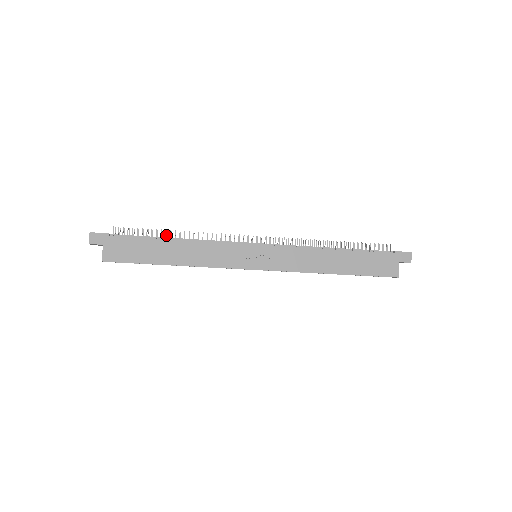
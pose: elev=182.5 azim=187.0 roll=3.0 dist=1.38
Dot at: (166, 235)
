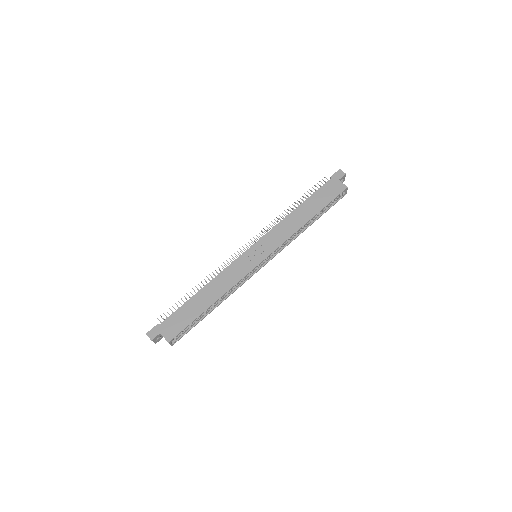
Dot at: occluded
